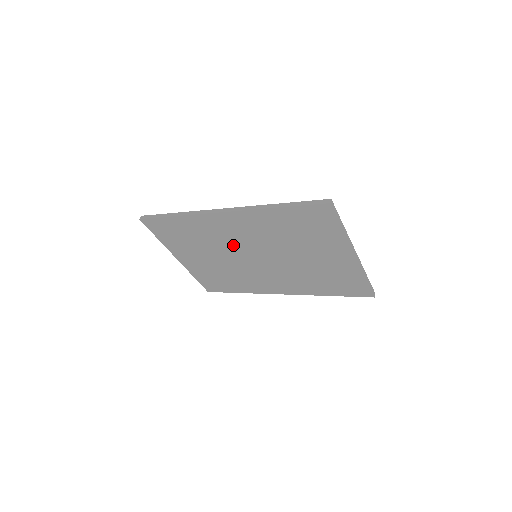
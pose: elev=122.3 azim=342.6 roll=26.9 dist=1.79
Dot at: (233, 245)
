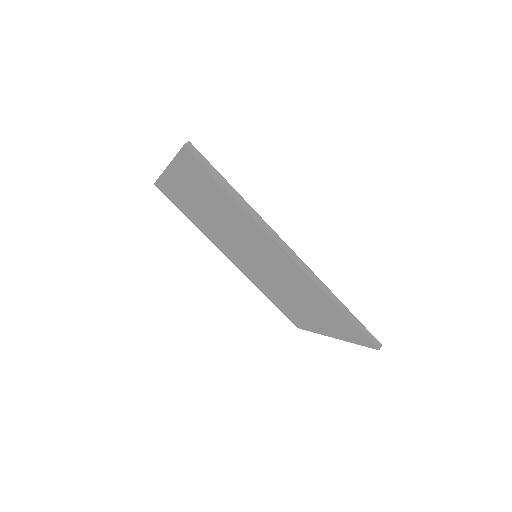
Dot at: (251, 245)
